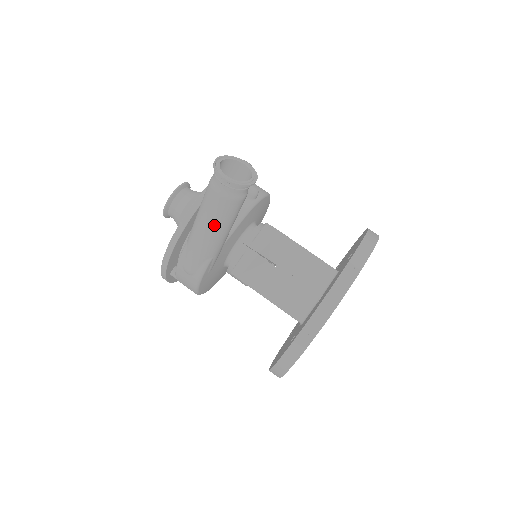
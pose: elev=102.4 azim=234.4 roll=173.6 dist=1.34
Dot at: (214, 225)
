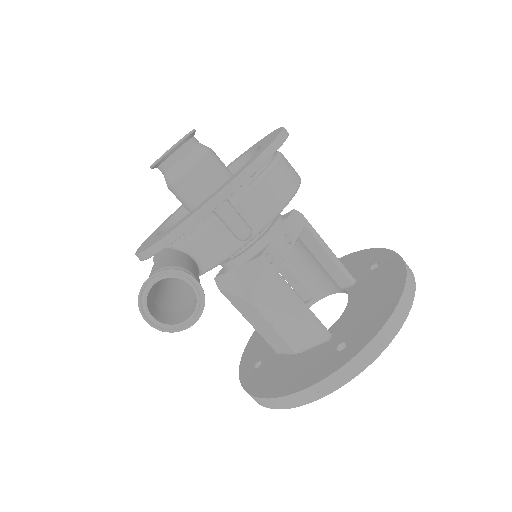
Dot at: occluded
